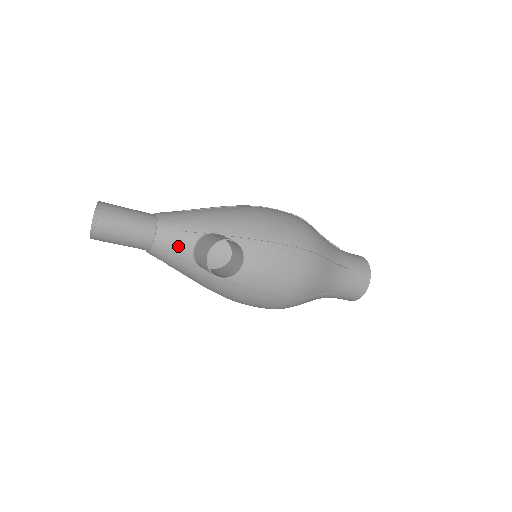
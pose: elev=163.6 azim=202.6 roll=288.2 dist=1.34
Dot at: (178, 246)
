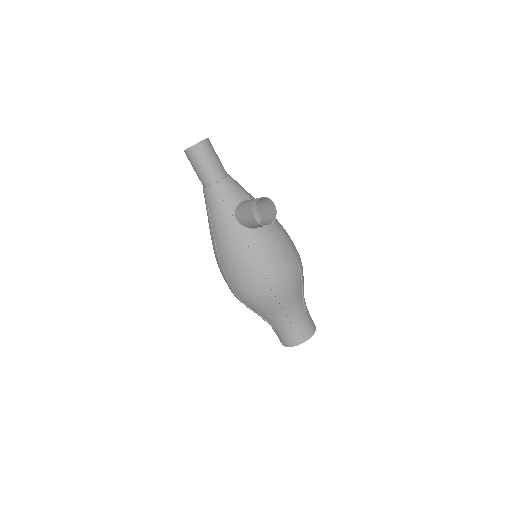
Dot at: (232, 194)
